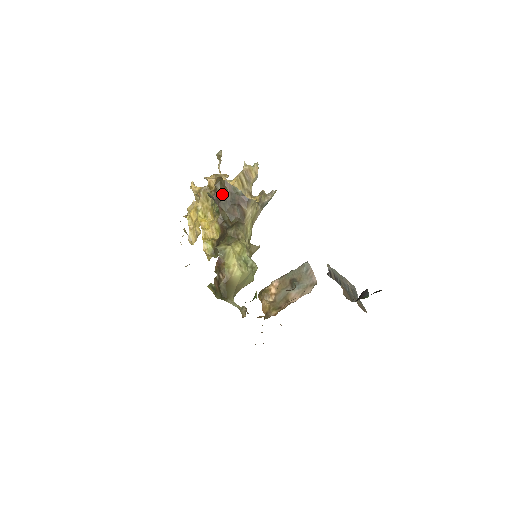
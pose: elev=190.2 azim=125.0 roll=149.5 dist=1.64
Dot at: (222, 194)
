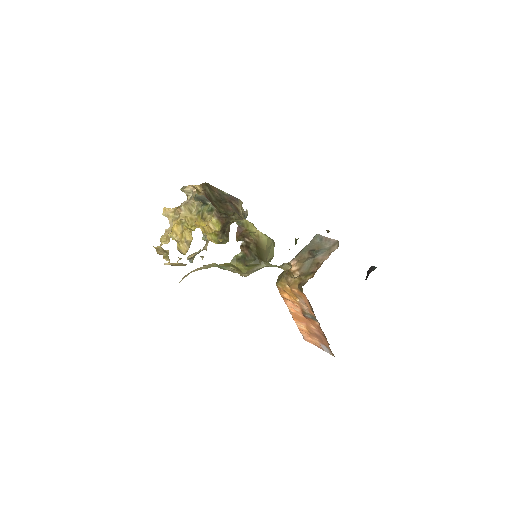
Dot at: (211, 194)
